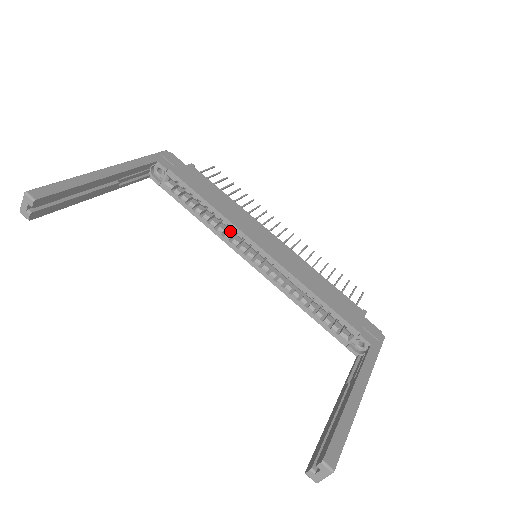
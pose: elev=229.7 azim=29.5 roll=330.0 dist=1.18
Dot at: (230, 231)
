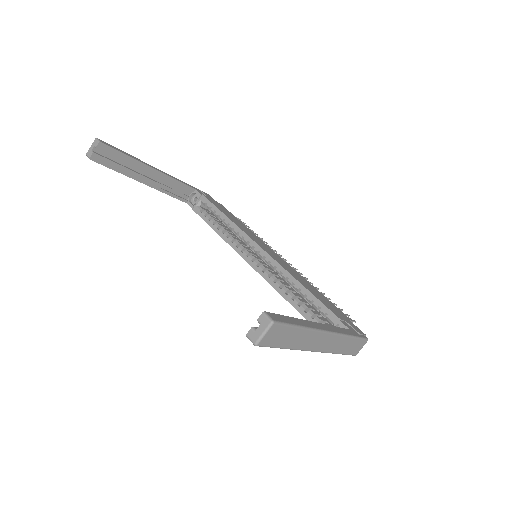
Dot at: (239, 241)
